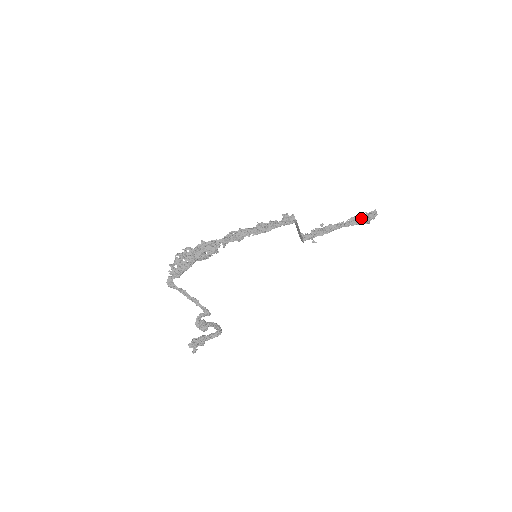
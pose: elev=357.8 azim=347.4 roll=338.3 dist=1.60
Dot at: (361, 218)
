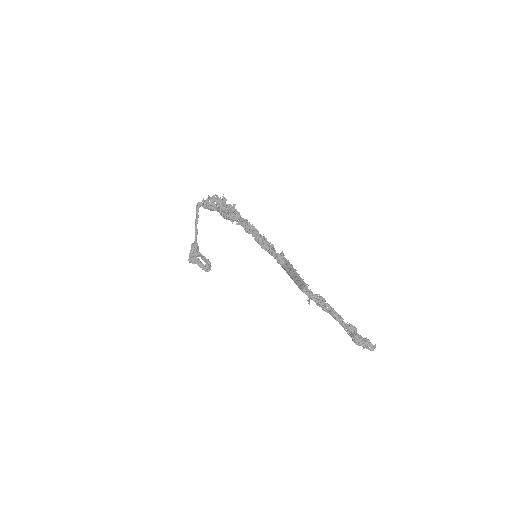
Dot at: (354, 334)
